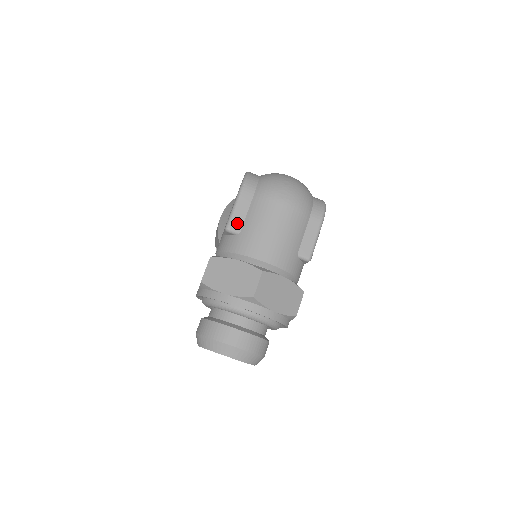
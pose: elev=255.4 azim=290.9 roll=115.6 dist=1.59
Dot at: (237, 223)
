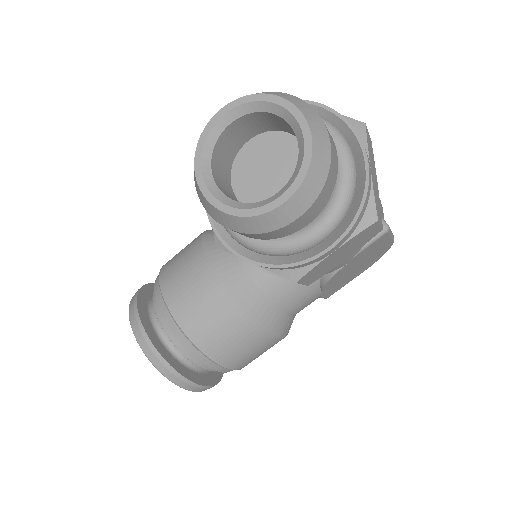
Dot at: occluded
